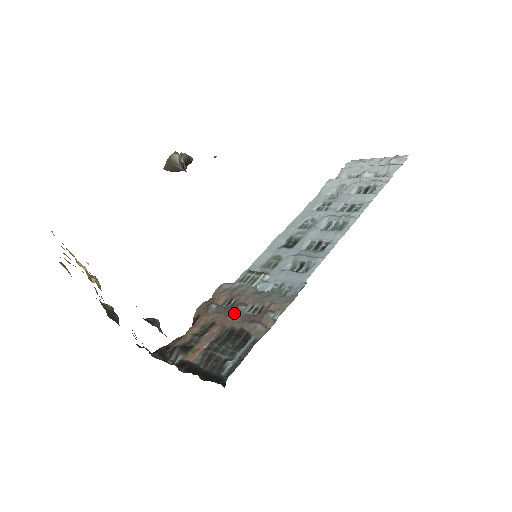
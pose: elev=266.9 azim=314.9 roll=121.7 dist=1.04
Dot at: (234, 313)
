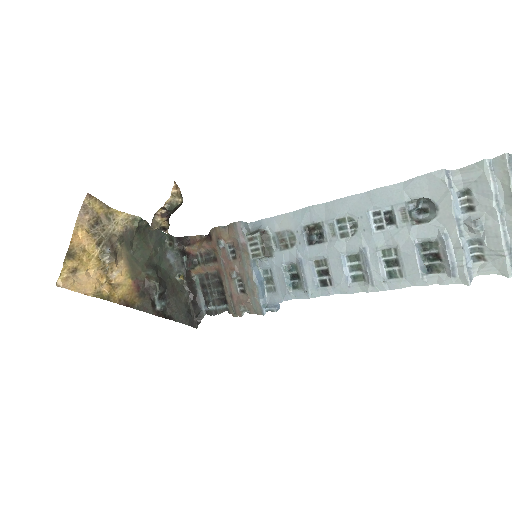
Dot at: (227, 274)
